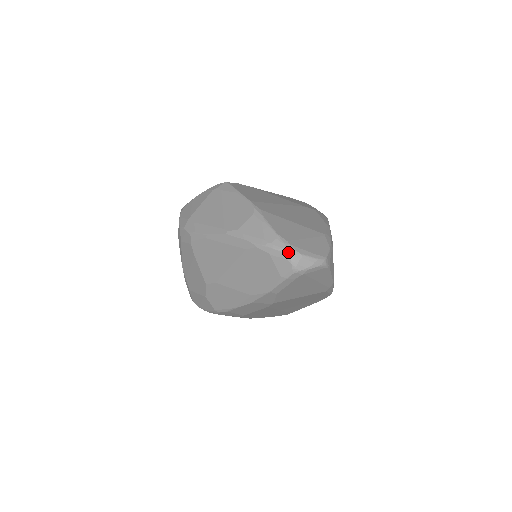
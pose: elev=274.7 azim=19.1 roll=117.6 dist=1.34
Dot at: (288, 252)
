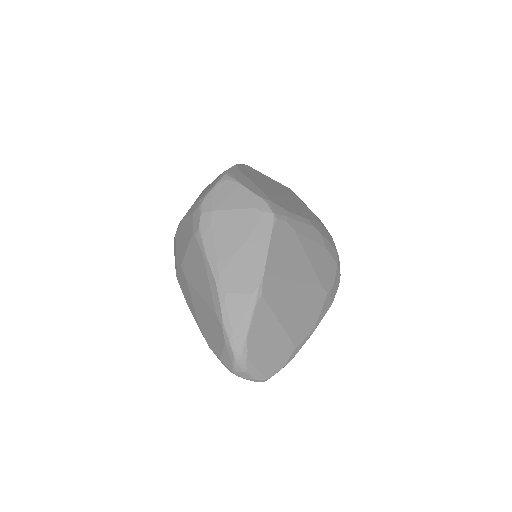
Dot at: (238, 361)
